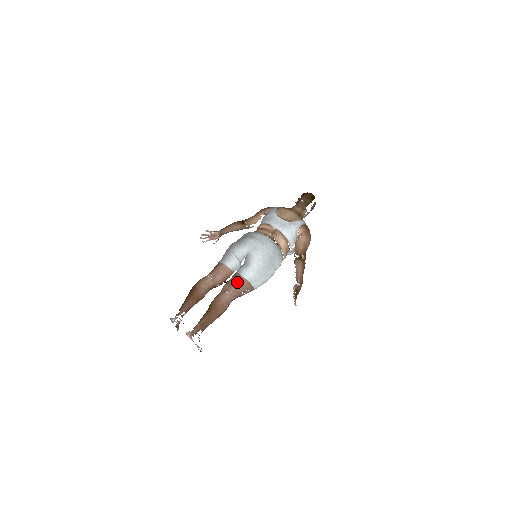
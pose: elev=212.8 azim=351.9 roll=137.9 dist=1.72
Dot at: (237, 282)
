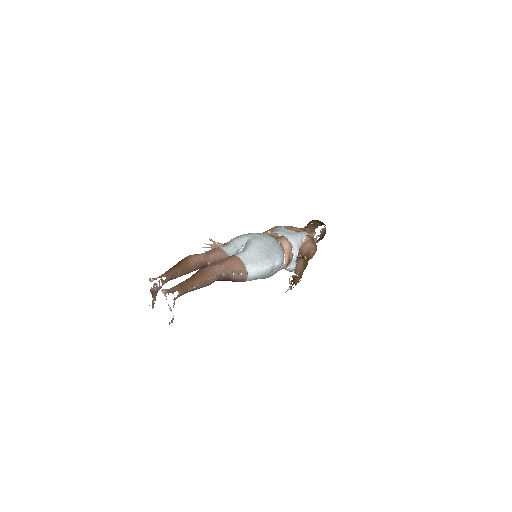
Dot at: (230, 259)
